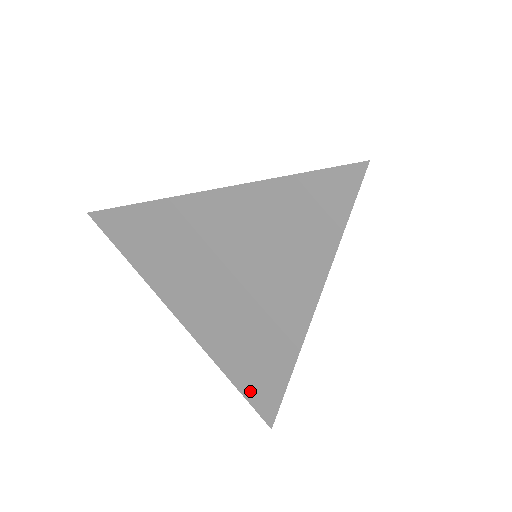
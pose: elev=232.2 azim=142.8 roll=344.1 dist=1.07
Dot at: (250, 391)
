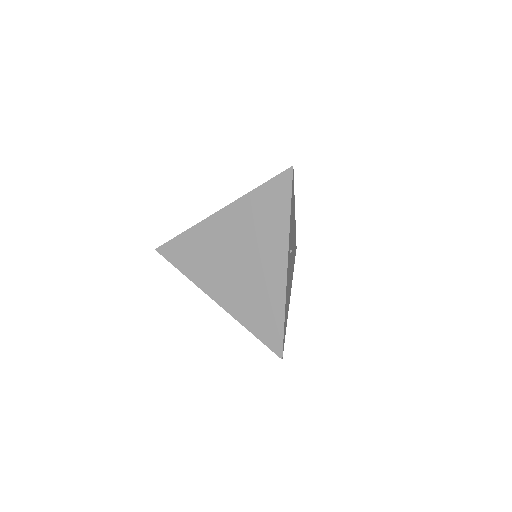
Dot at: (264, 334)
